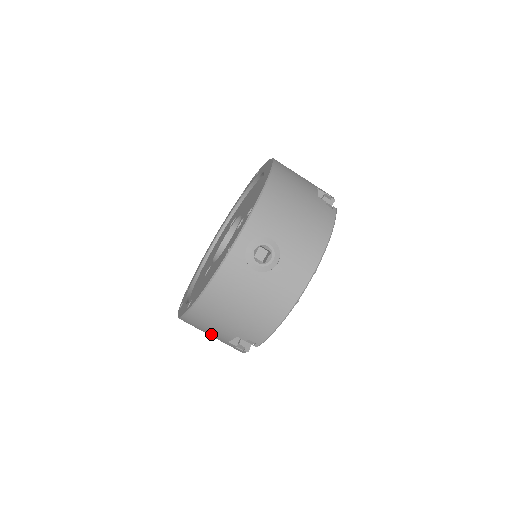
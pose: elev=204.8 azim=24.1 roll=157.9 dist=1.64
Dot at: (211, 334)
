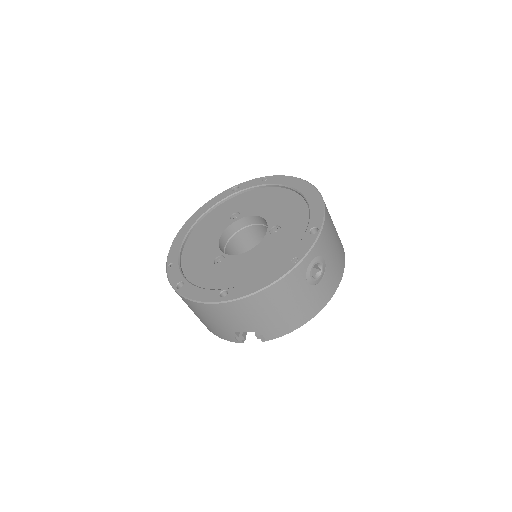
Dot at: (222, 323)
